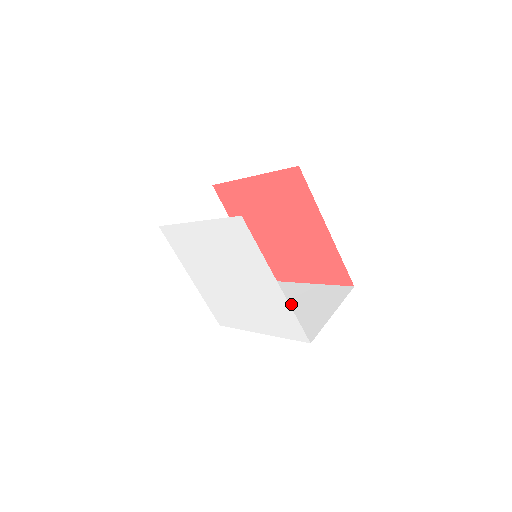
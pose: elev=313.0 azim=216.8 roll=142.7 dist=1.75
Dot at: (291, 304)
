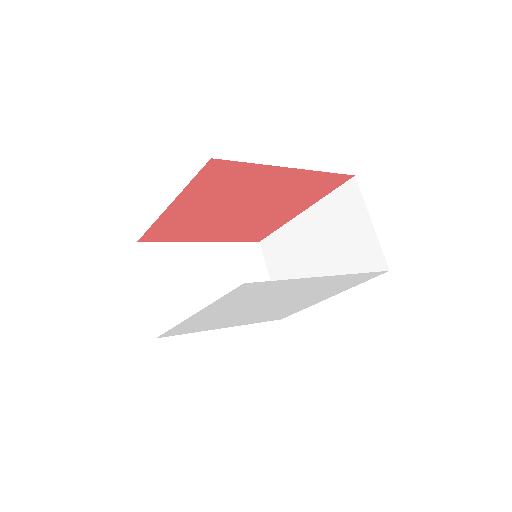
Dot at: (318, 245)
